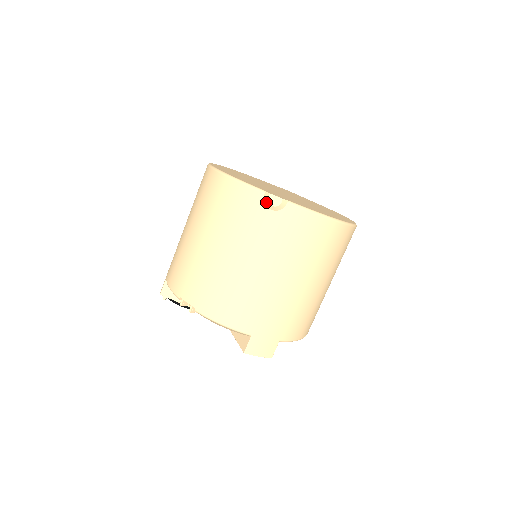
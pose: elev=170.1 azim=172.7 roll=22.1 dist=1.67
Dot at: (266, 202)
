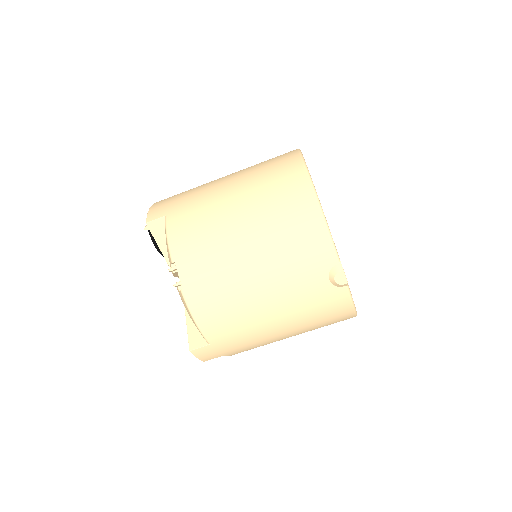
Dot at: (333, 272)
